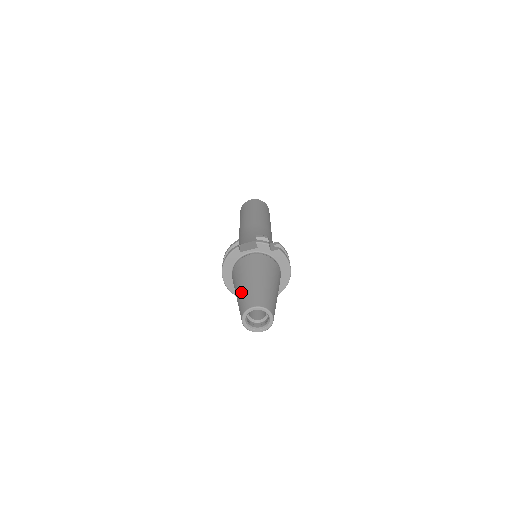
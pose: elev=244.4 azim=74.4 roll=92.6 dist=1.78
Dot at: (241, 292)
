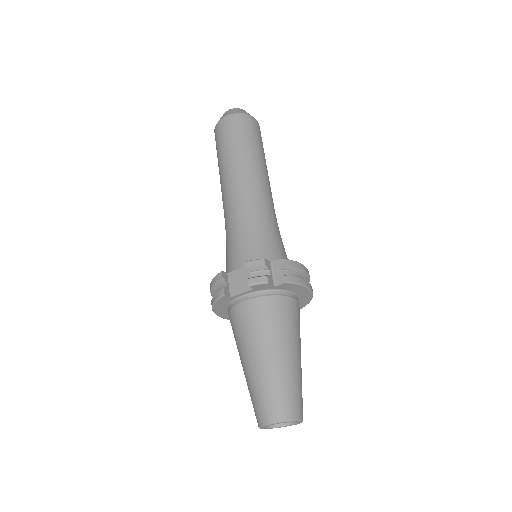
Dot at: (248, 381)
